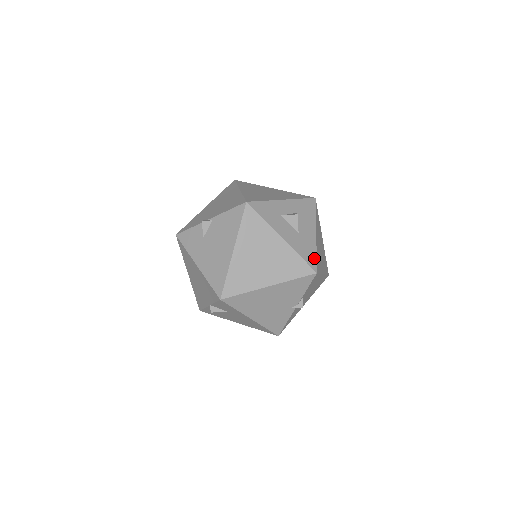
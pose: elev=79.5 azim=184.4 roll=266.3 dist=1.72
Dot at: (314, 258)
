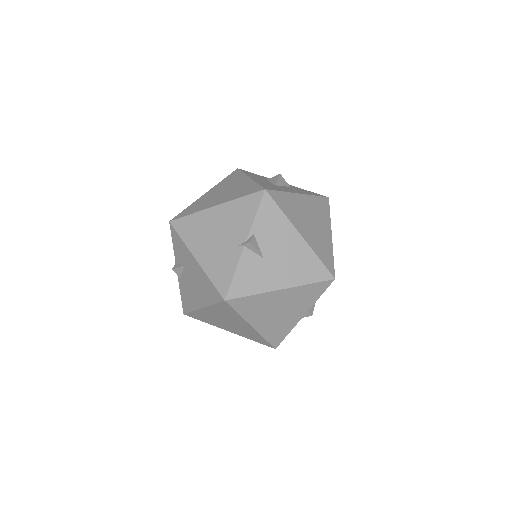
Dot at: (275, 190)
